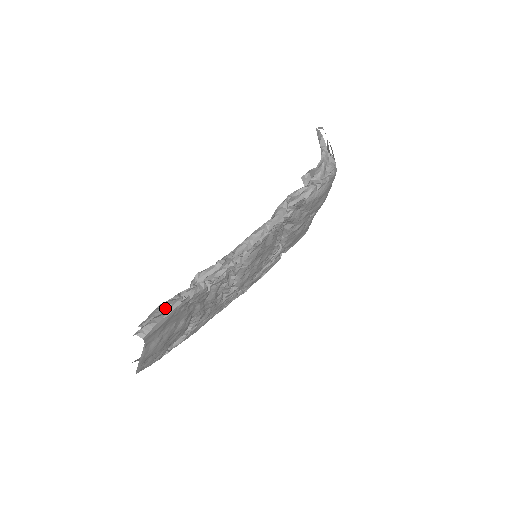
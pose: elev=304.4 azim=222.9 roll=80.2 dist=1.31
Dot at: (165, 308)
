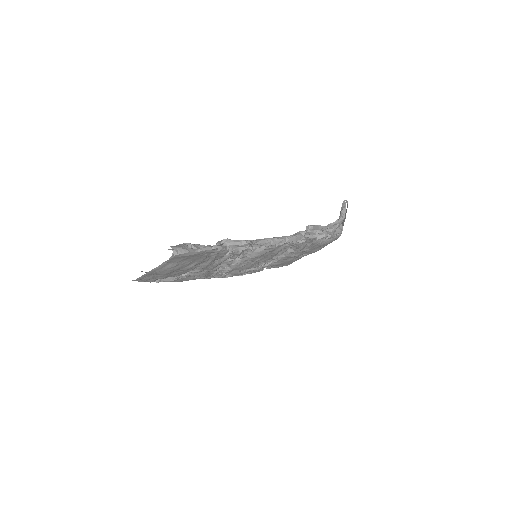
Dot at: (190, 247)
